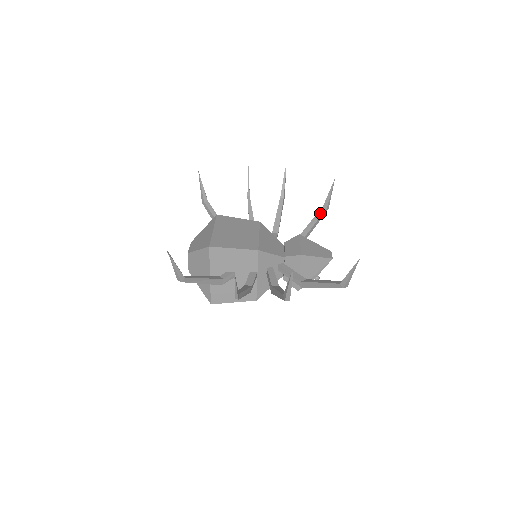
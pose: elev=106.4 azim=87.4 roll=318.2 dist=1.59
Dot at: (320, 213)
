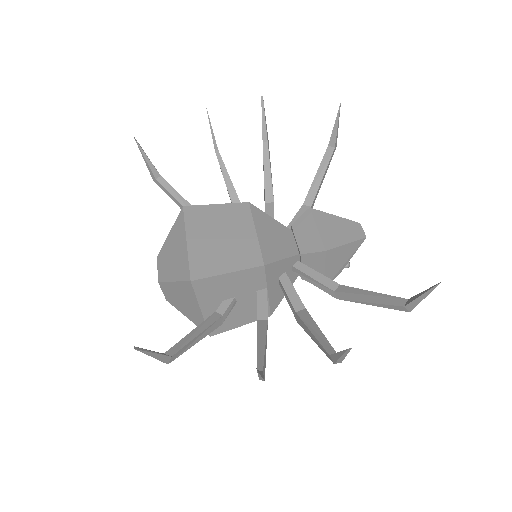
Dot at: (327, 158)
